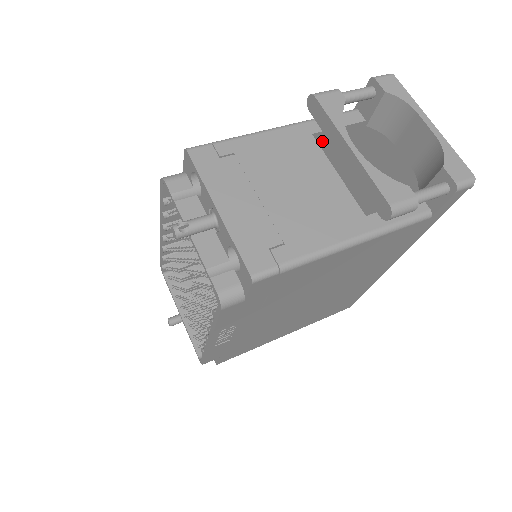
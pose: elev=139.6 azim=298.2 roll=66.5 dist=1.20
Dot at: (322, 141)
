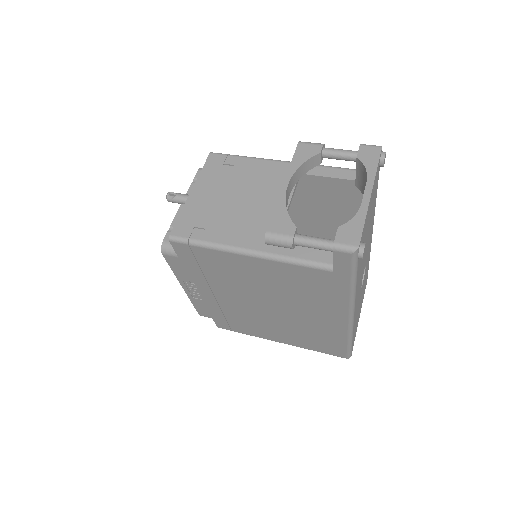
Dot at: (334, 189)
